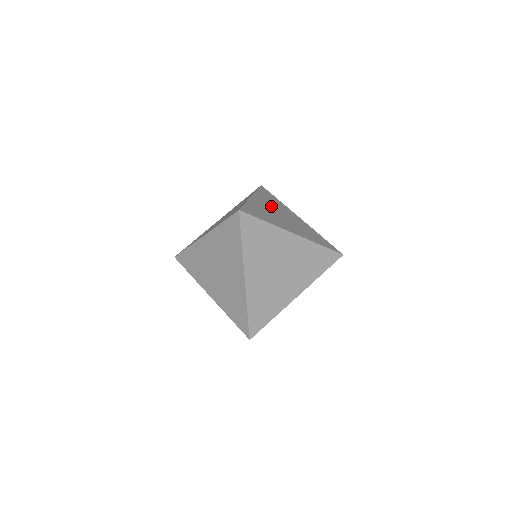
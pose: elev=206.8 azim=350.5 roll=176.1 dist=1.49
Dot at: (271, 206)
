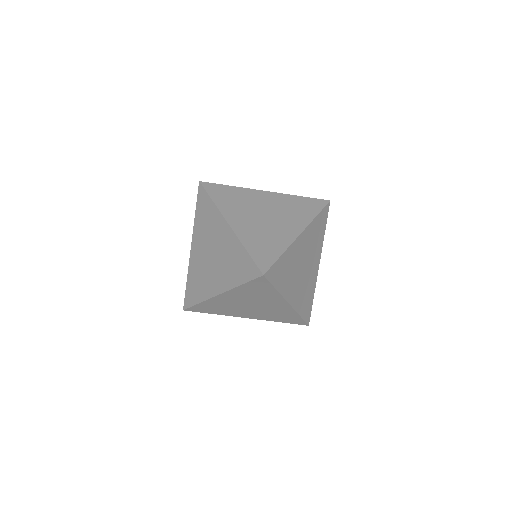
Dot at: (306, 250)
